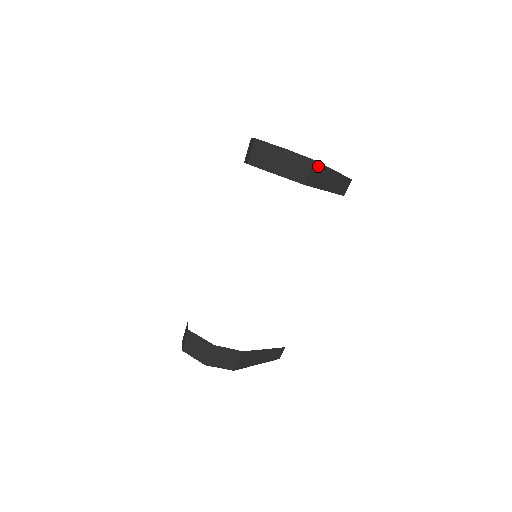
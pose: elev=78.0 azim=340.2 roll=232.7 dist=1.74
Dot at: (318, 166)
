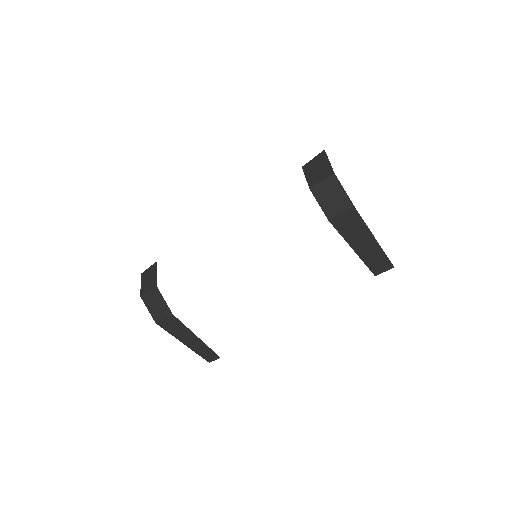
Dot at: (355, 215)
